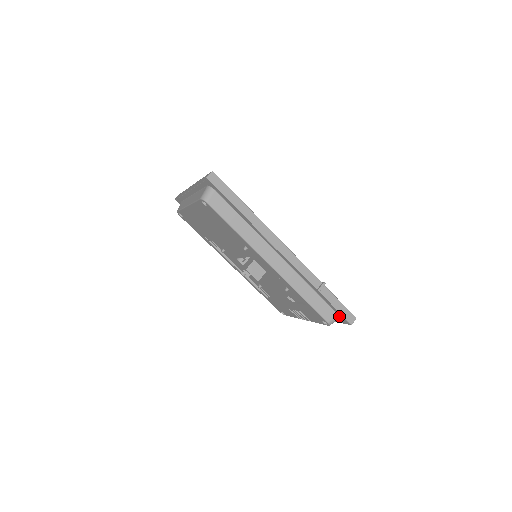
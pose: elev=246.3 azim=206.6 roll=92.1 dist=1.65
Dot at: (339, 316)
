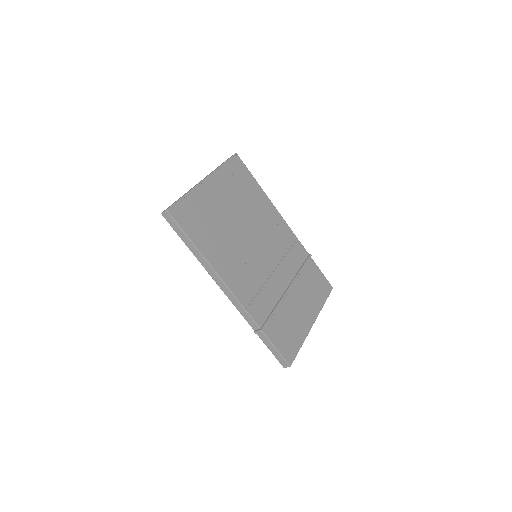
Dot at: occluded
